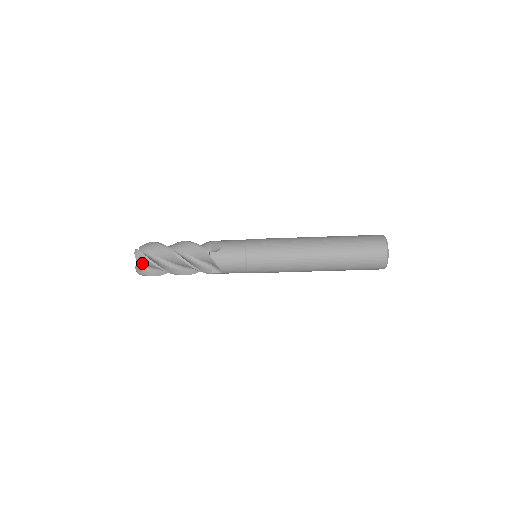
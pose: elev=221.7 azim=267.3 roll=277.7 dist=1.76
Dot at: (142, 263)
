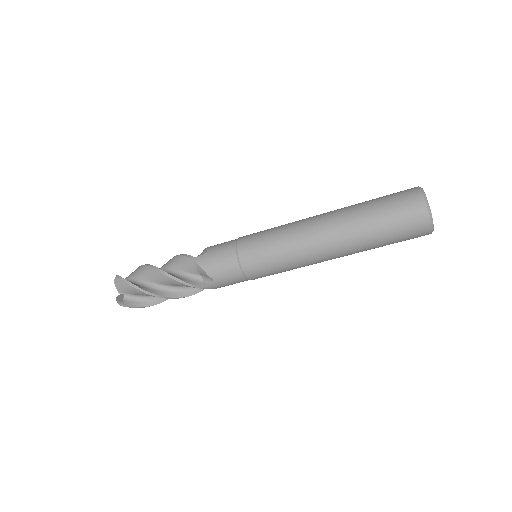
Dot at: (123, 291)
